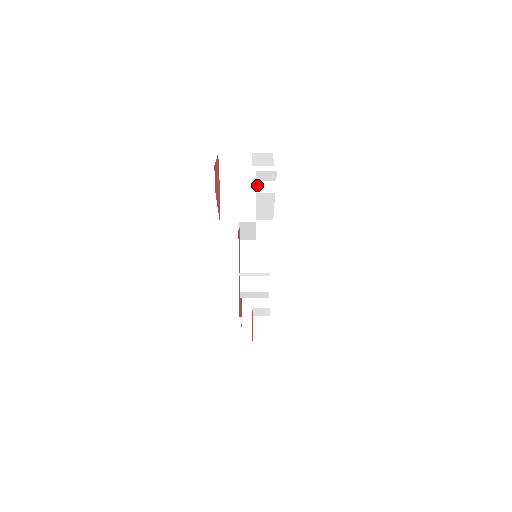
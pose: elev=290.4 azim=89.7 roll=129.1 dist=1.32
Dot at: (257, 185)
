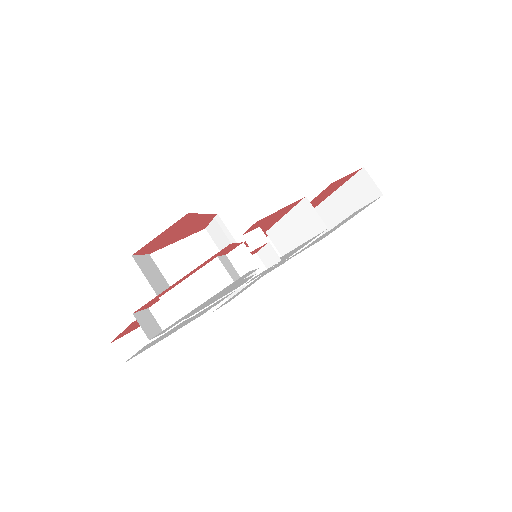
Dot at: occluded
